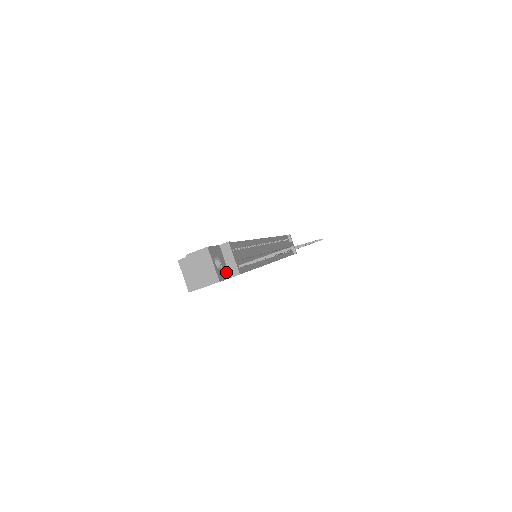
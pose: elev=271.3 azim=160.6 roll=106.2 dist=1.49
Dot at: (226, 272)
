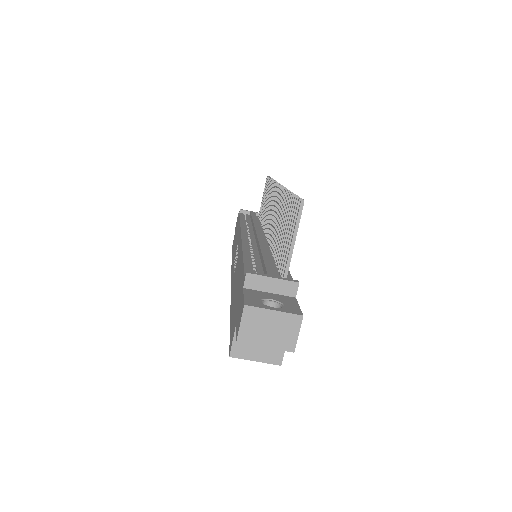
Dot at: (286, 300)
